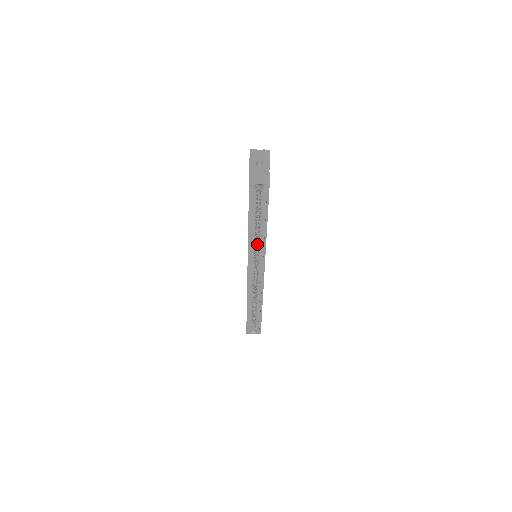
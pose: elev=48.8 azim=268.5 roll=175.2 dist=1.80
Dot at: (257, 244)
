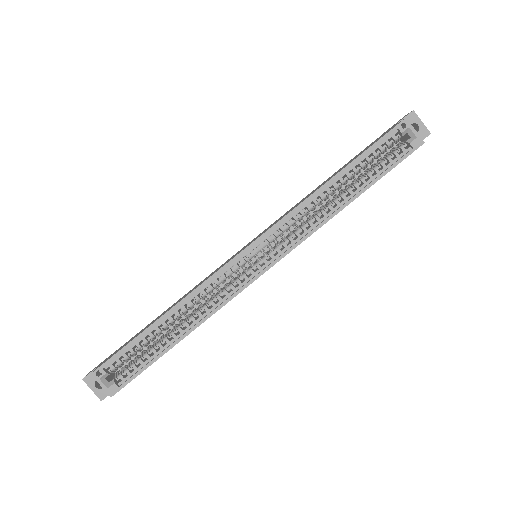
Dot at: occluded
